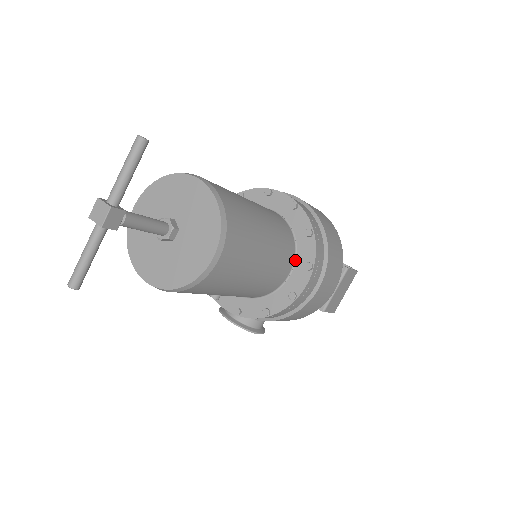
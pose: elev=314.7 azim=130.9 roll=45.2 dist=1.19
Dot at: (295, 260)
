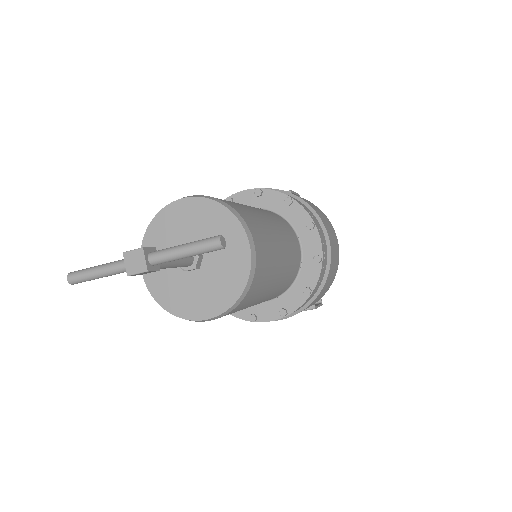
Dot at: (279, 296)
